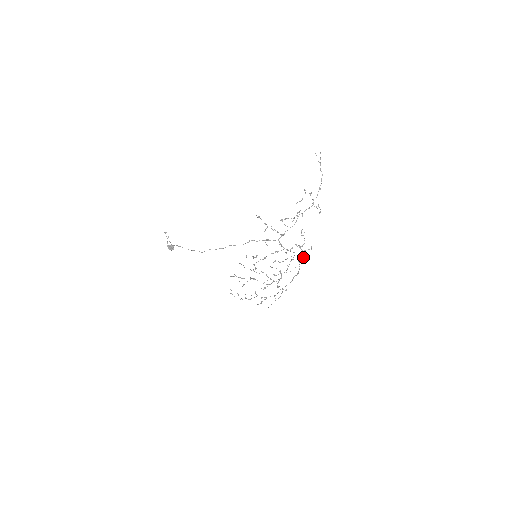
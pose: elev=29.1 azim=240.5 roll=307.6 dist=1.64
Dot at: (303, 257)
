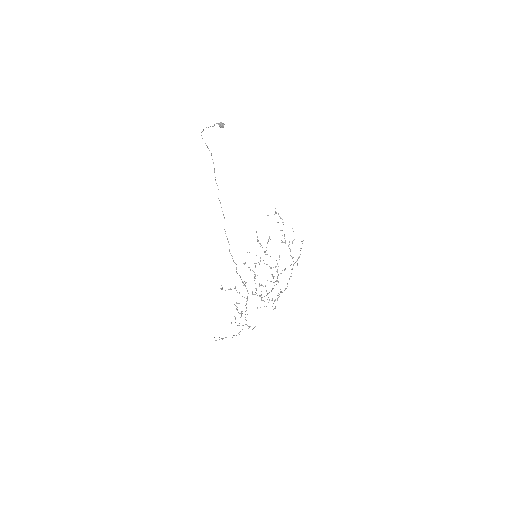
Dot at: (277, 298)
